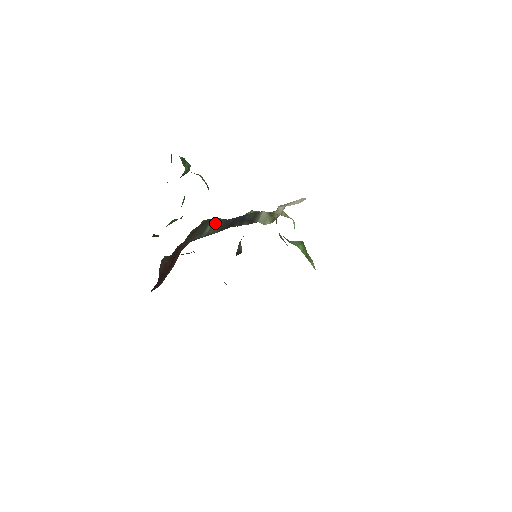
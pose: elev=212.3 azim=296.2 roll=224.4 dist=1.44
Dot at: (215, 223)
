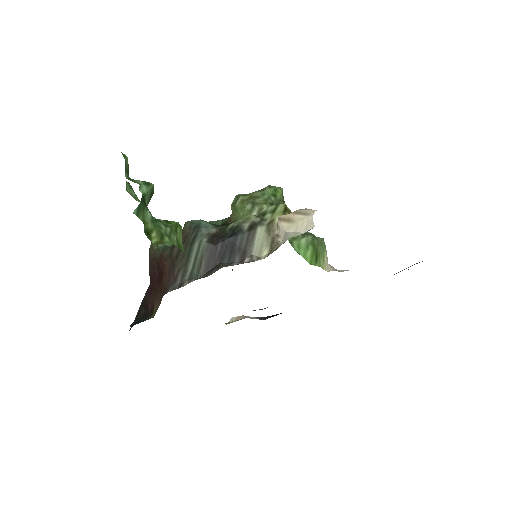
Dot at: (199, 252)
